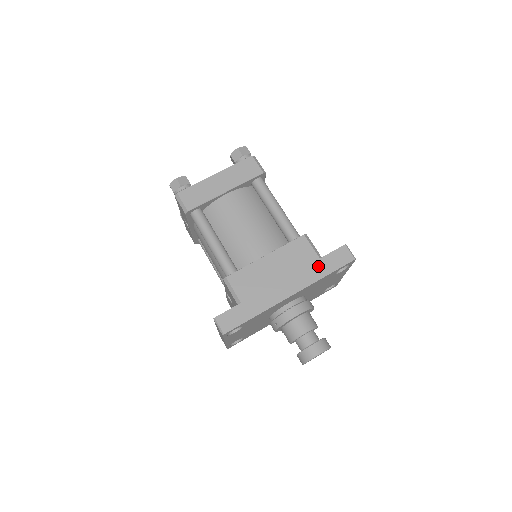
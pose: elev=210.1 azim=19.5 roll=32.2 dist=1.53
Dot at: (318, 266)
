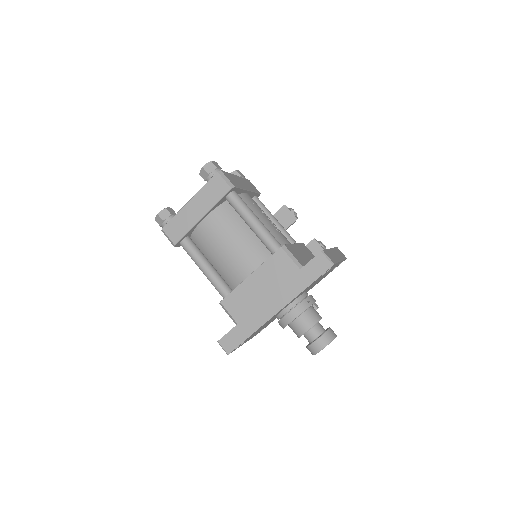
Dot at: (298, 279)
